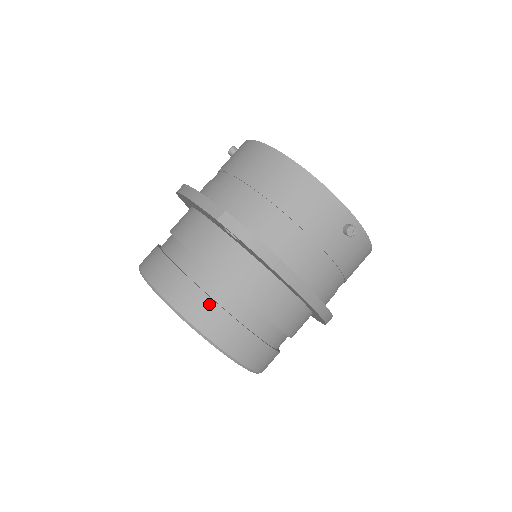
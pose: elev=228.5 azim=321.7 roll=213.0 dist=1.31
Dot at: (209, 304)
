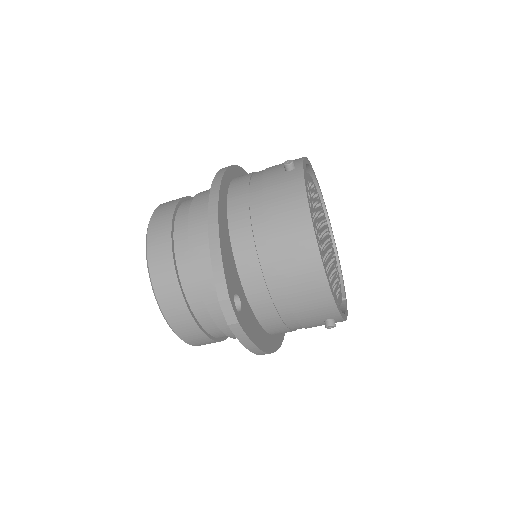
Dot at: (187, 317)
